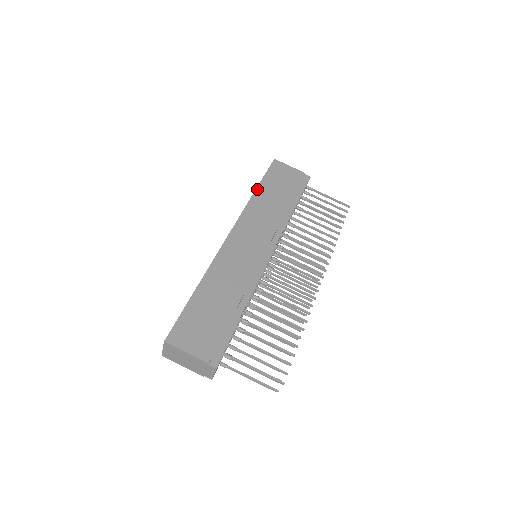
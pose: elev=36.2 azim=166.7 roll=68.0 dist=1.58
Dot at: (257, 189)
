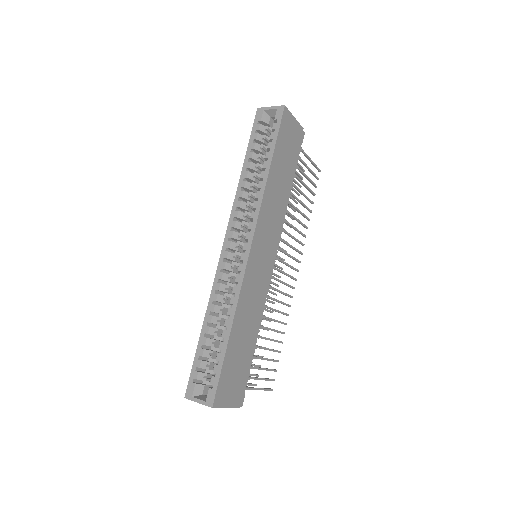
Dot at: (271, 166)
